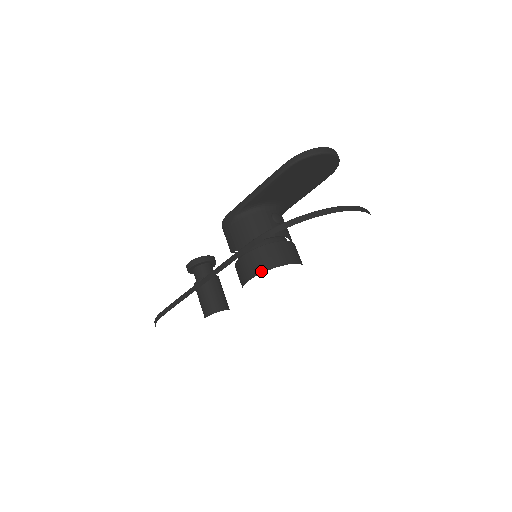
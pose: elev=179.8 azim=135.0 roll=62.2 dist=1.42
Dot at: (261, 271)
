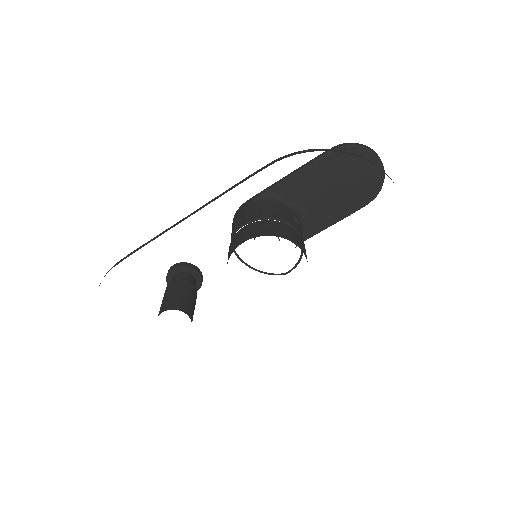
Dot at: (261, 235)
